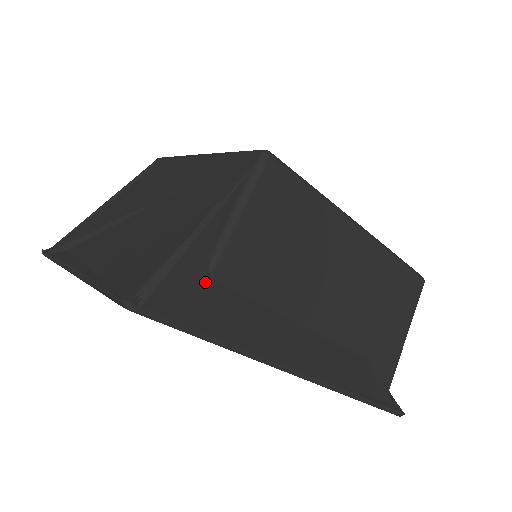
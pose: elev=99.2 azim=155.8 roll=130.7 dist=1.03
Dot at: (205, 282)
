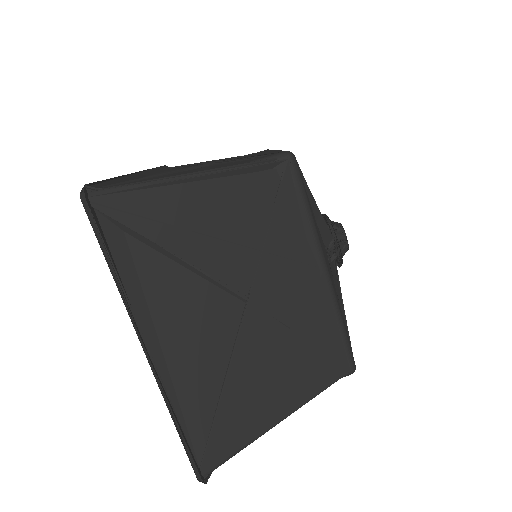
Dot at: occluded
